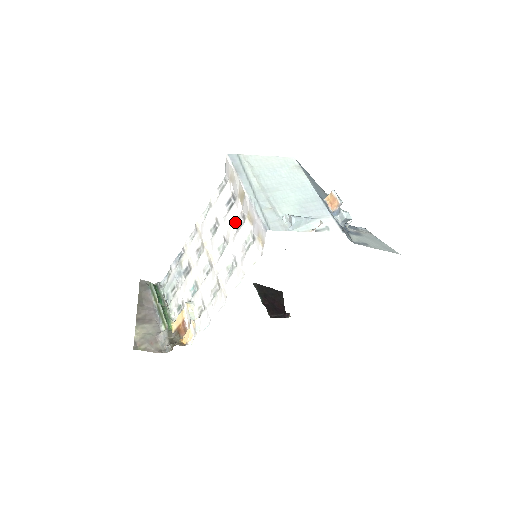
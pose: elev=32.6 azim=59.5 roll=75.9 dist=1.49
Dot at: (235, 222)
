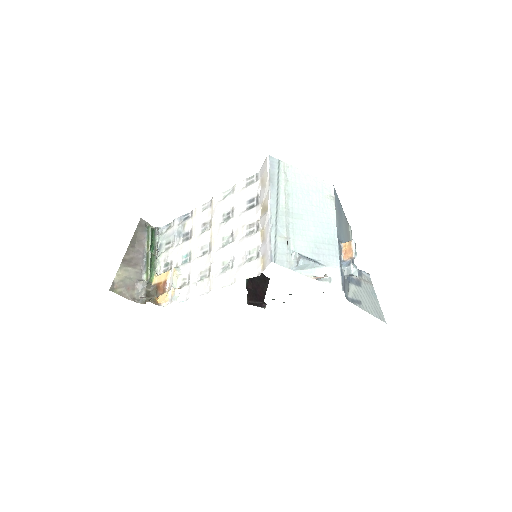
Dot at: (248, 226)
